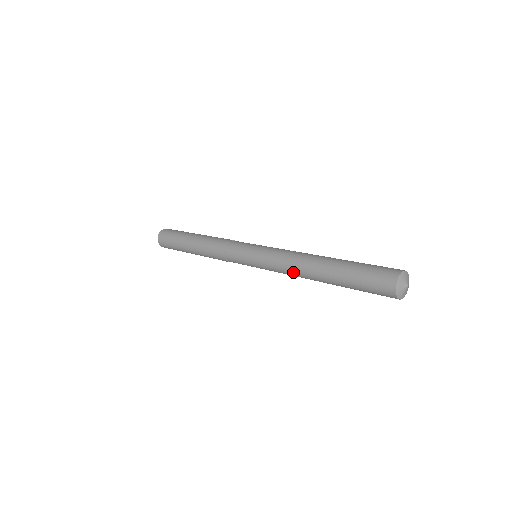
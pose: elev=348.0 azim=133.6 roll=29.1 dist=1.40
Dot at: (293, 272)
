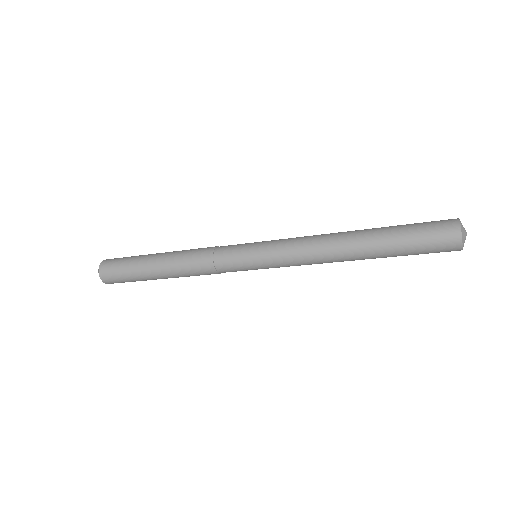
Dot at: (319, 255)
